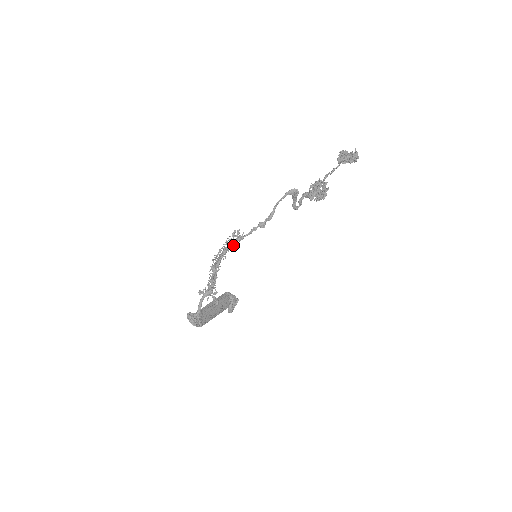
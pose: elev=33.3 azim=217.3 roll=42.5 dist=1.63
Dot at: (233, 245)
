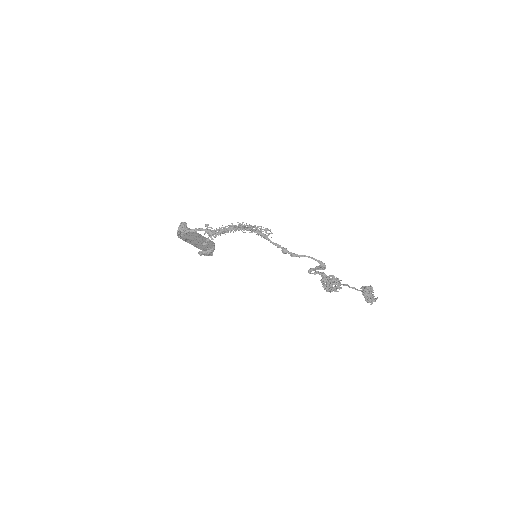
Dot at: (258, 234)
